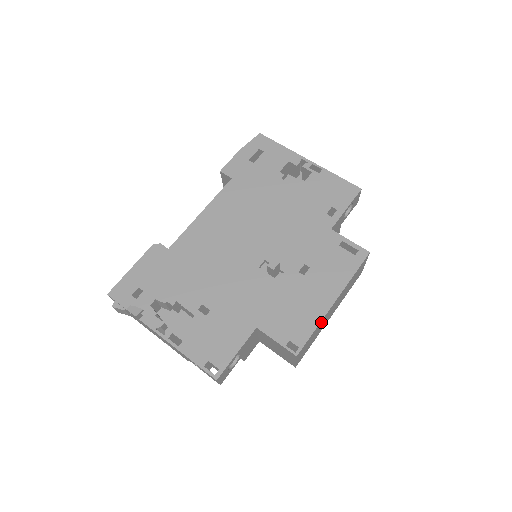
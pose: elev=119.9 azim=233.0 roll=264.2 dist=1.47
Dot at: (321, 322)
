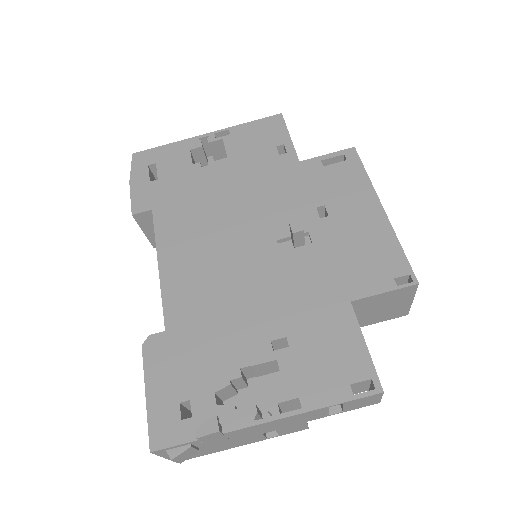
Dot at: occluded
